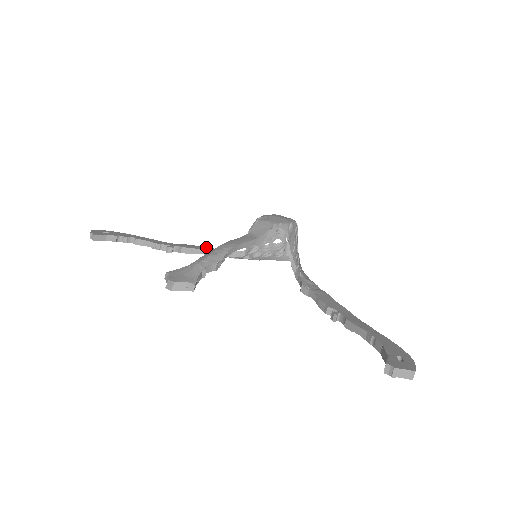
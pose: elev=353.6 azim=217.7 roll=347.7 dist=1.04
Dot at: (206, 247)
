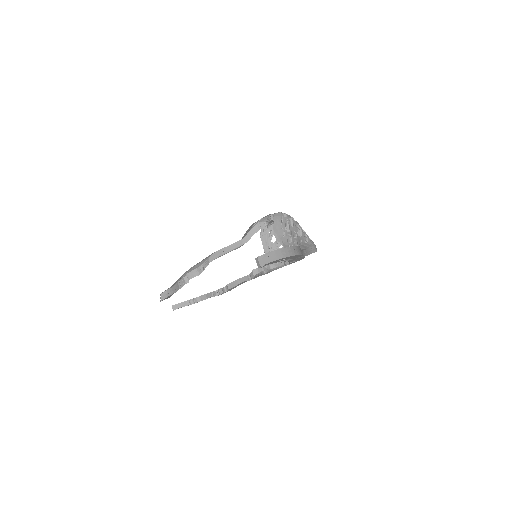
Dot at: occluded
